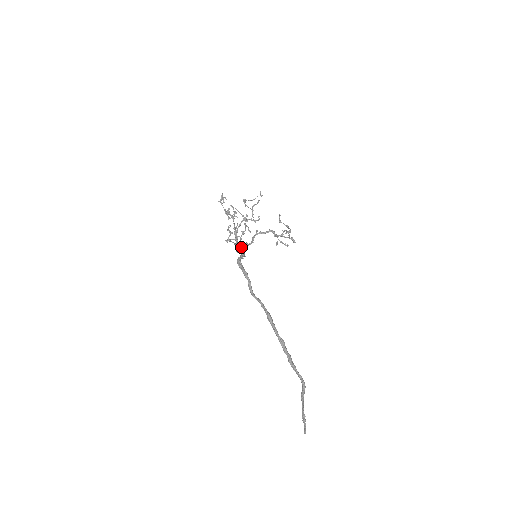
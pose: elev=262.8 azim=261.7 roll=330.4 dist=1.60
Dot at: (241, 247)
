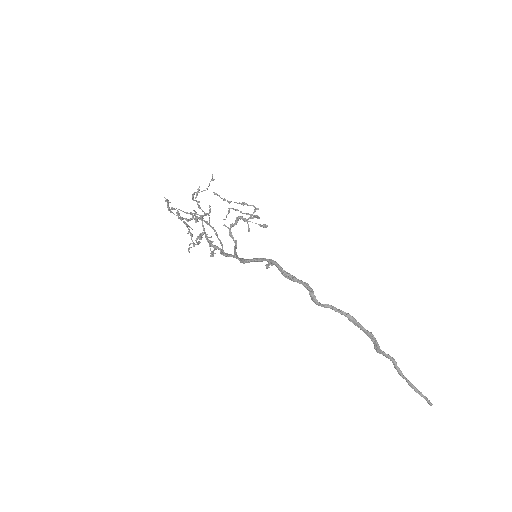
Dot at: (236, 254)
